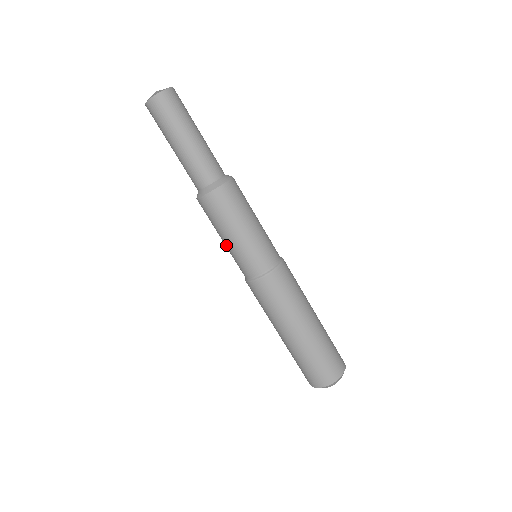
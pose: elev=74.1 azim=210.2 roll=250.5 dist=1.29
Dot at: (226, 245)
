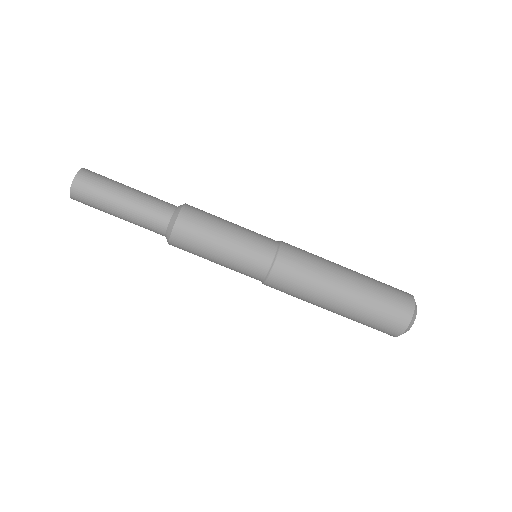
Dot at: (224, 260)
